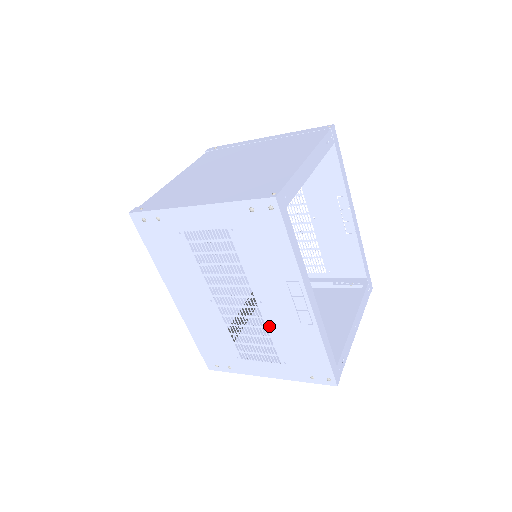
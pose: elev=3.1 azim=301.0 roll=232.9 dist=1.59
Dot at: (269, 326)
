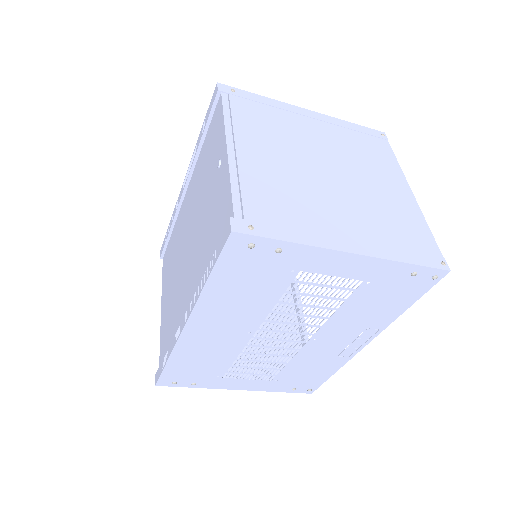
Dot at: (298, 356)
